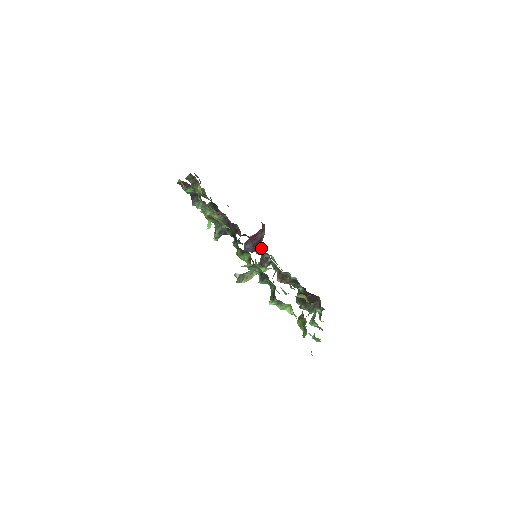
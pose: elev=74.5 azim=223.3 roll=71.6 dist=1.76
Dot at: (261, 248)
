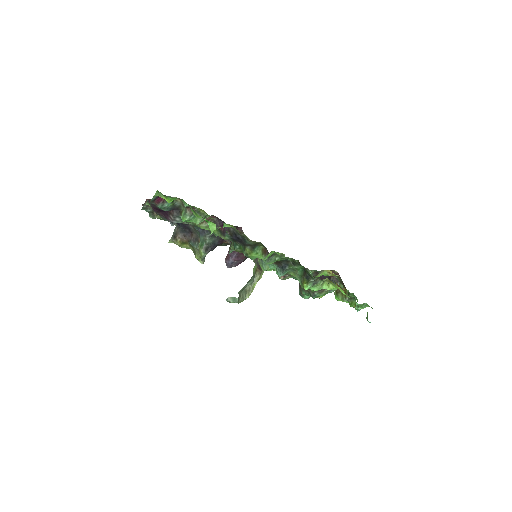
Dot at: occluded
